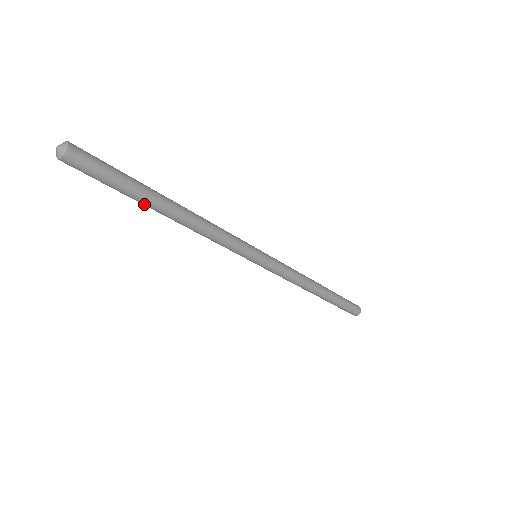
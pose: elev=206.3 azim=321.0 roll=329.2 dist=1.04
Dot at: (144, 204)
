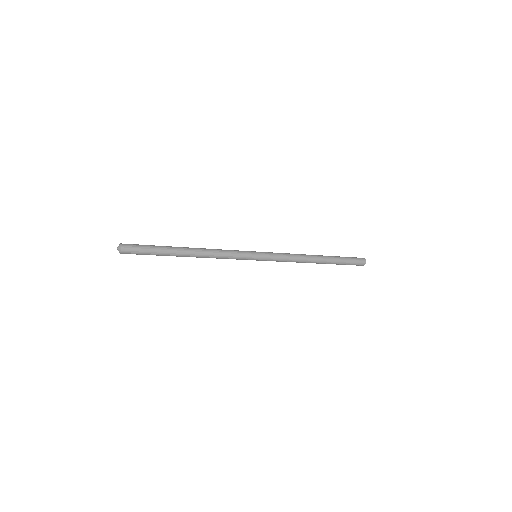
Dot at: occluded
